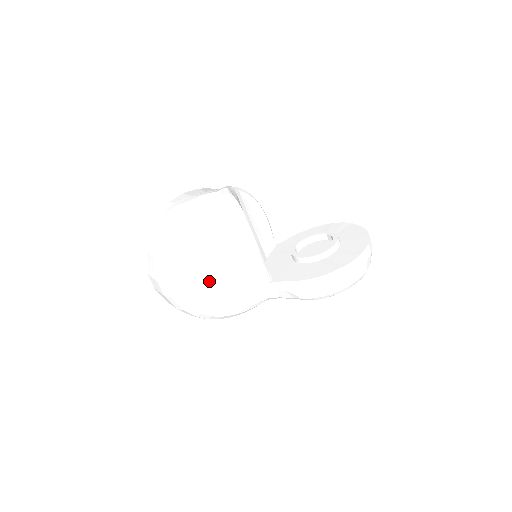
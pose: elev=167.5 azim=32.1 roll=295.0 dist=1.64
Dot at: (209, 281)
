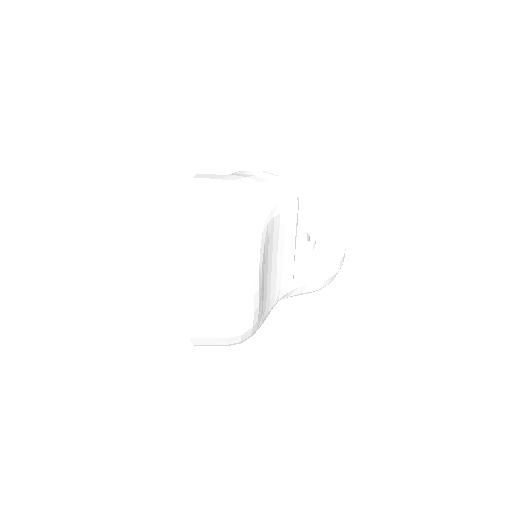
Dot at: (264, 288)
